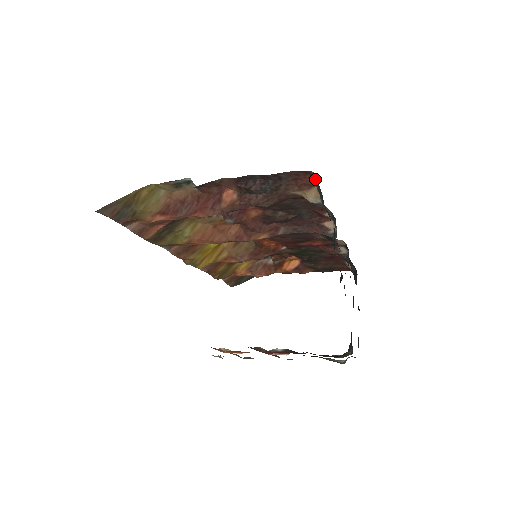
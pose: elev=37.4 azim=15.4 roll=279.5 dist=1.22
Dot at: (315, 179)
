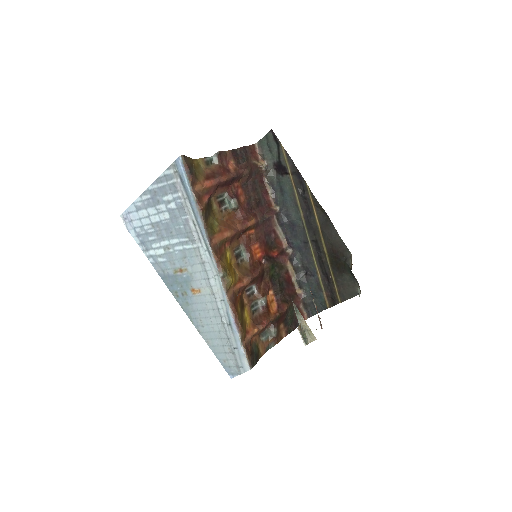
Dot at: (258, 150)
